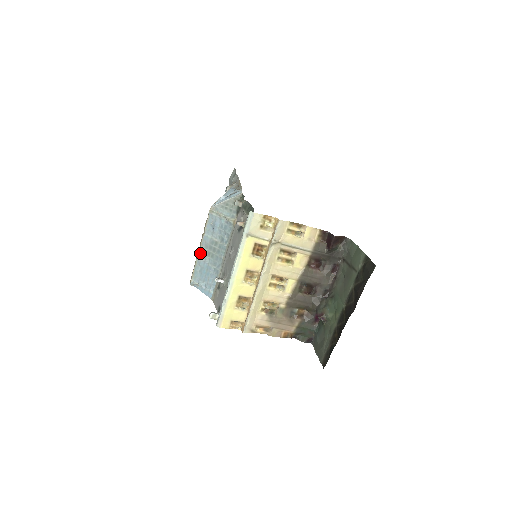
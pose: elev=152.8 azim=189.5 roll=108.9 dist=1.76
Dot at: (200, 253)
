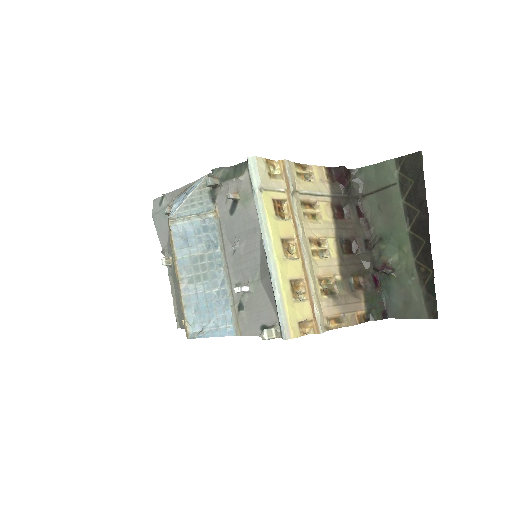
Dot at: (183, 286)
